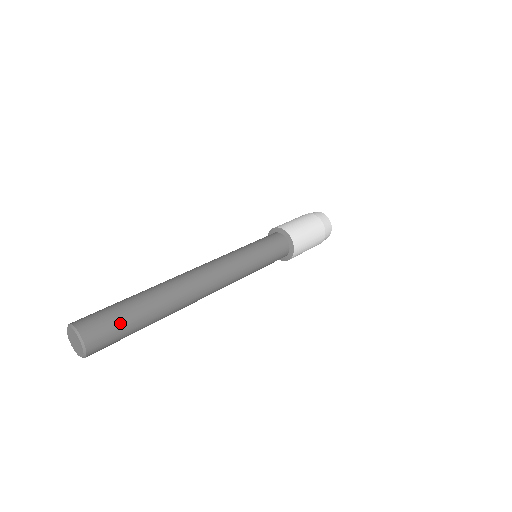
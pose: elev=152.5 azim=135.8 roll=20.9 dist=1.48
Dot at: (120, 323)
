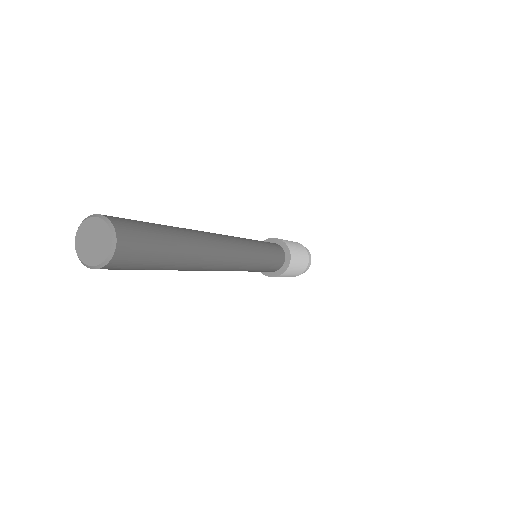
Dot at: (145, 223)
